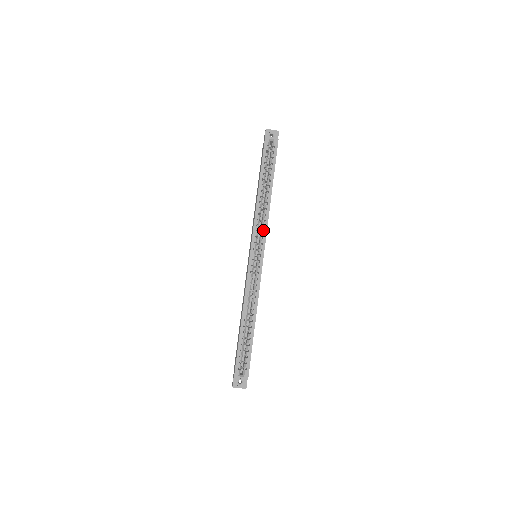
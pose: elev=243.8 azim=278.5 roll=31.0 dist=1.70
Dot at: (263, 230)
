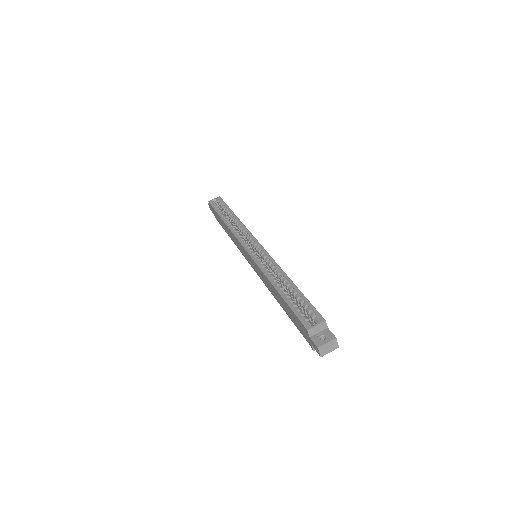
Dot at: (245, 233)
